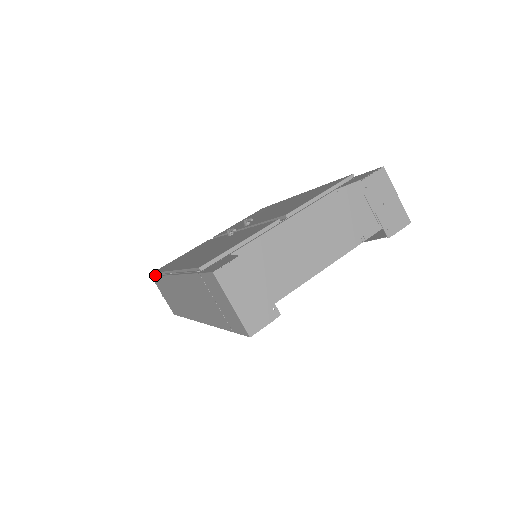
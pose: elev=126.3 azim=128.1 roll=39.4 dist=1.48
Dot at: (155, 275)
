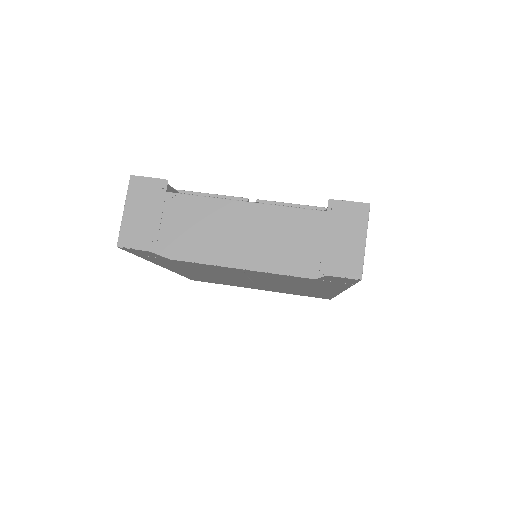
Dot at: occluded
